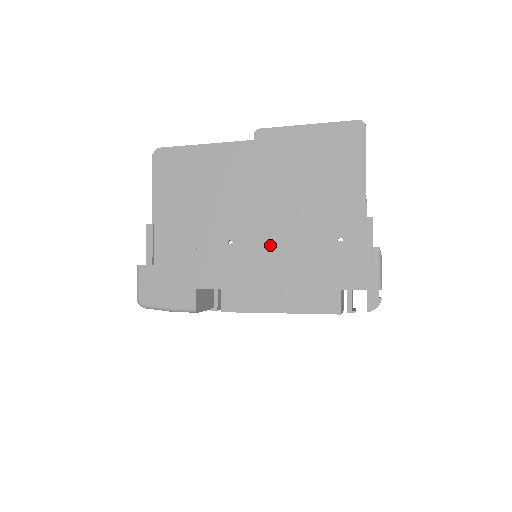
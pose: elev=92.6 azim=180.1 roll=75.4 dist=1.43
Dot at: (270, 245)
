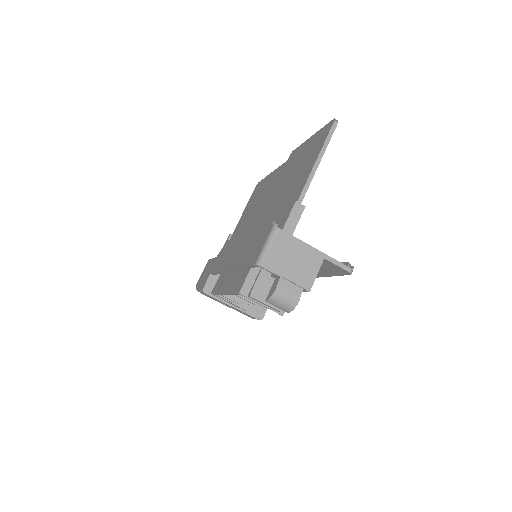
Dot at: (243, 235)
